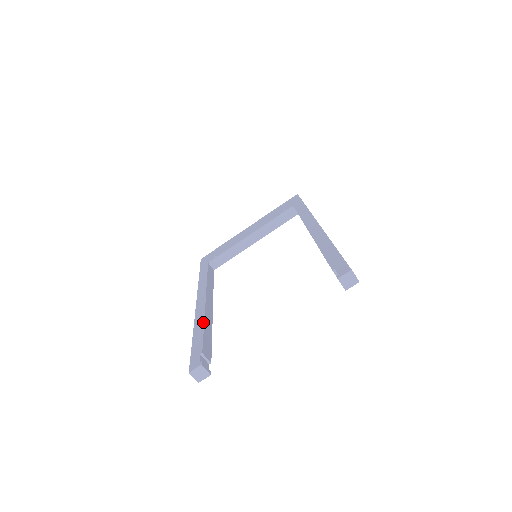
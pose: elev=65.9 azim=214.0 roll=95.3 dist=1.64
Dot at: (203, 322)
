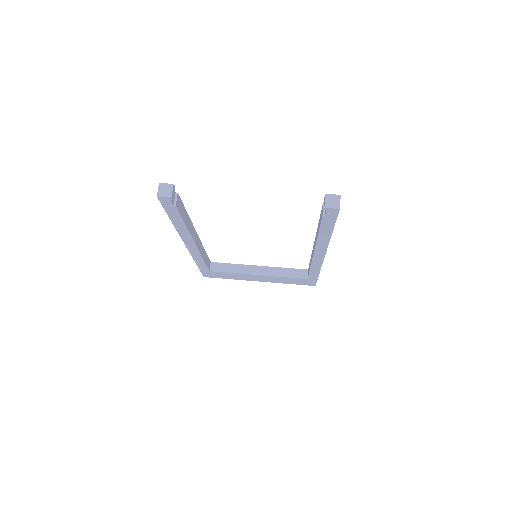
Dot at: (188, 216)
